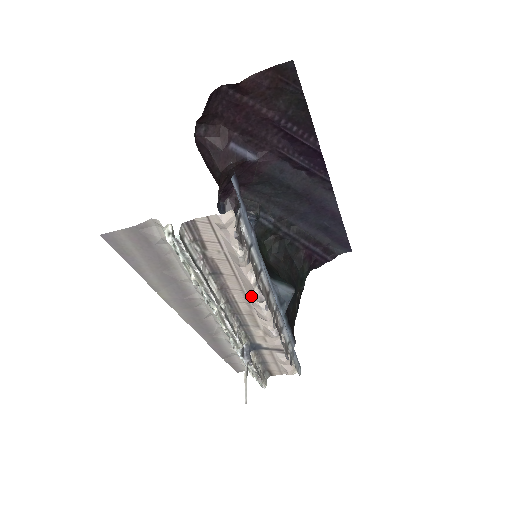
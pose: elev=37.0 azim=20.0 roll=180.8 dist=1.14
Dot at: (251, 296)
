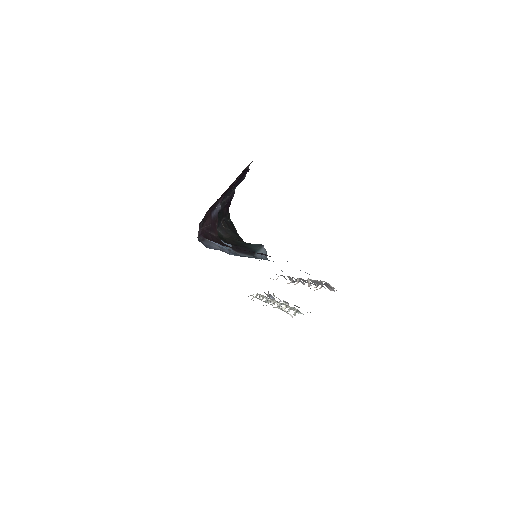
Dot at: occluded
